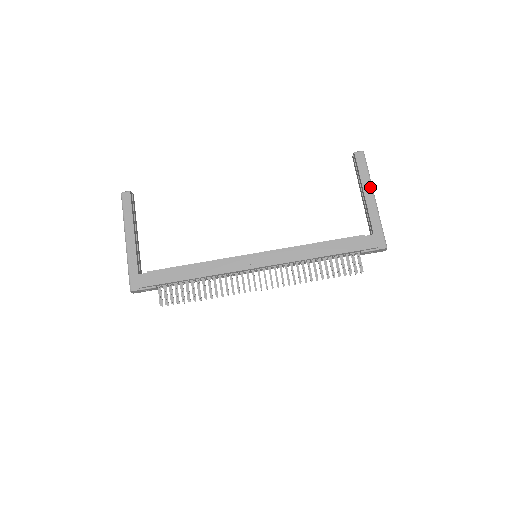
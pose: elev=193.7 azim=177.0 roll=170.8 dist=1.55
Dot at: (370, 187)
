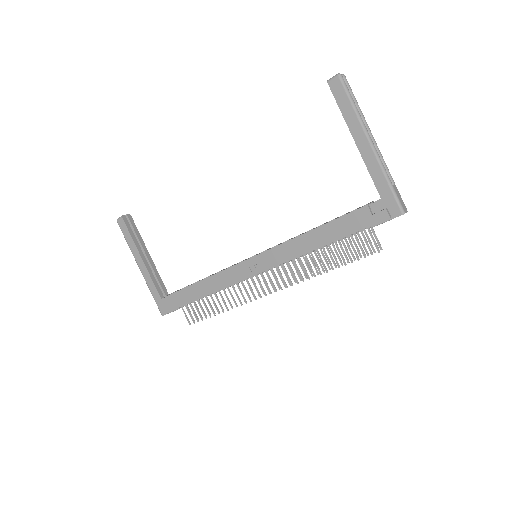
Dot at: (361, 129)
